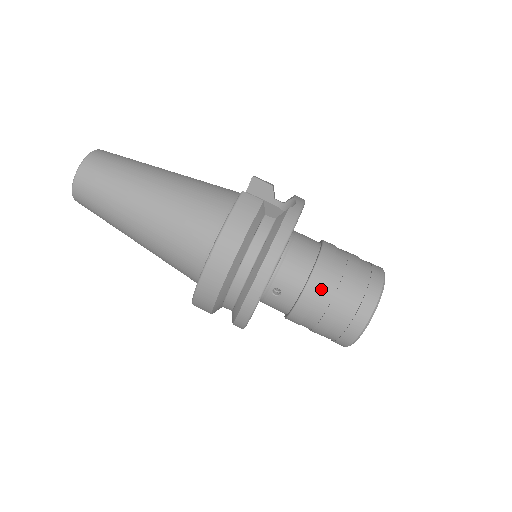
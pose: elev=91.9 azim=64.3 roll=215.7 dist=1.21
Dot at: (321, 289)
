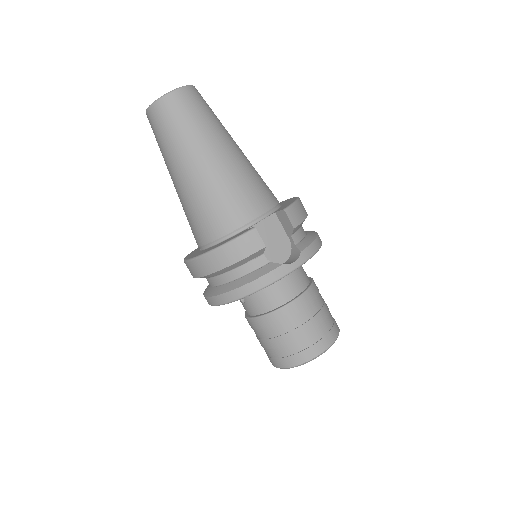
Dot at: (269, 327)
